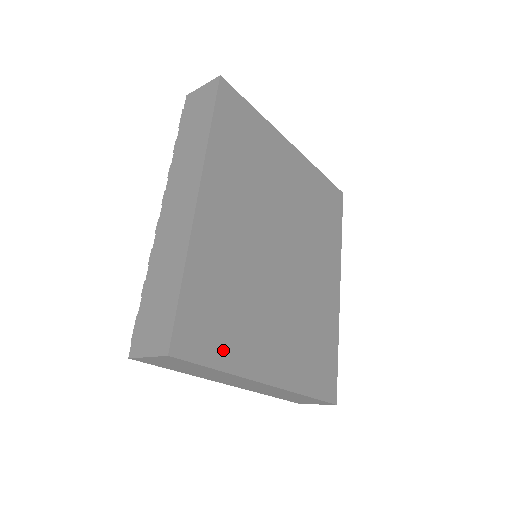
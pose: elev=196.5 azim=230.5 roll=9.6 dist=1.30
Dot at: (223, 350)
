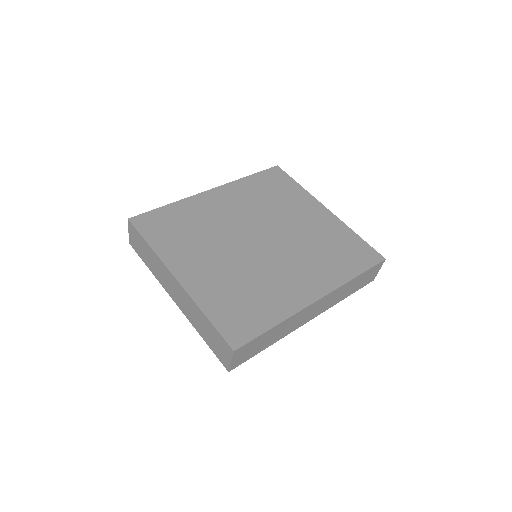
Dot at: (160, 240)
